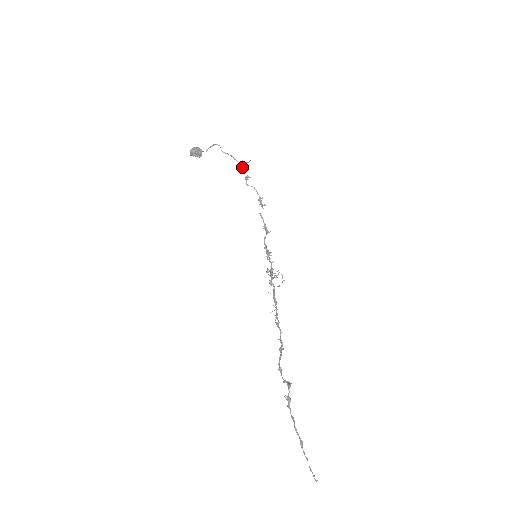
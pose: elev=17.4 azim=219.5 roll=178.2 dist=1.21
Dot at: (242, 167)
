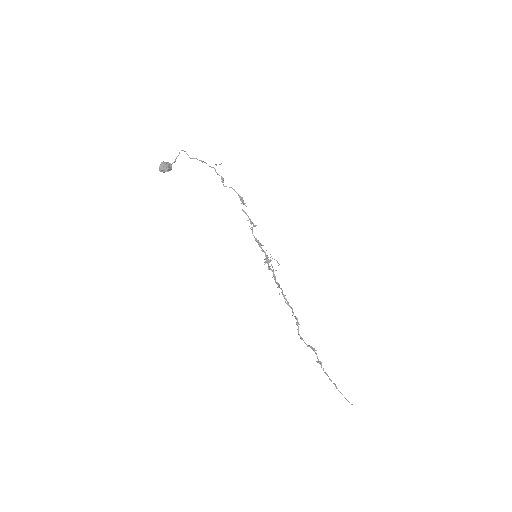
Dot at: occluded
